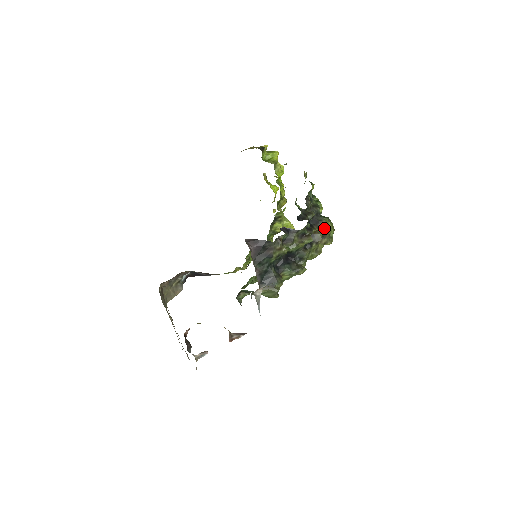
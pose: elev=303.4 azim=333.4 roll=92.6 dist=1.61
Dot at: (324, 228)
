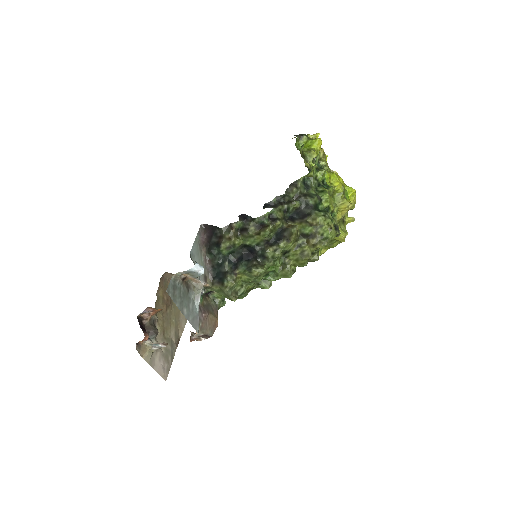
Dot at: (311, 224)
